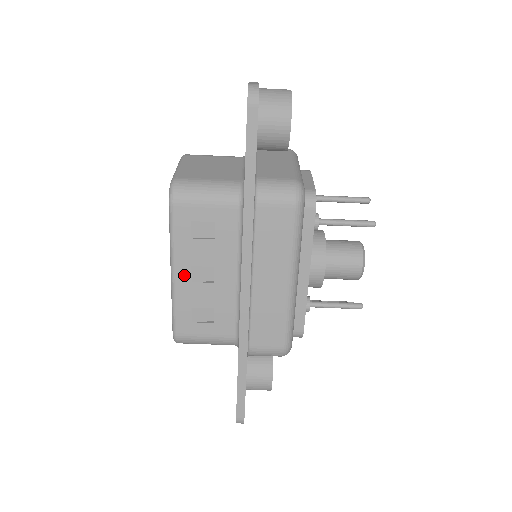
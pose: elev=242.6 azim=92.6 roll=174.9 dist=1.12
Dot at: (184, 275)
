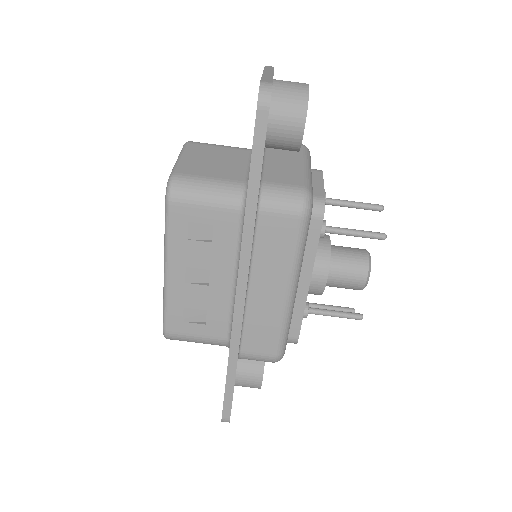
Dot at: (177, 275)
